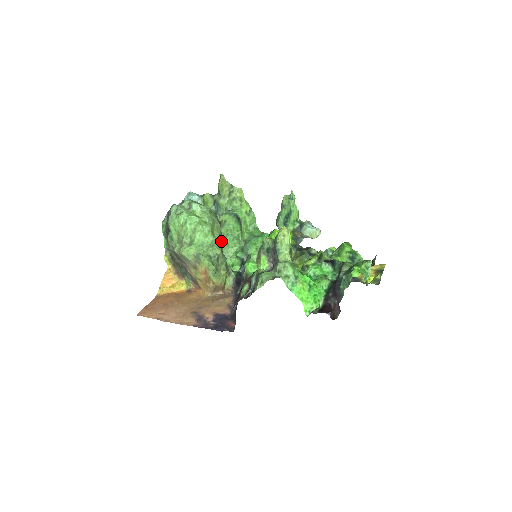
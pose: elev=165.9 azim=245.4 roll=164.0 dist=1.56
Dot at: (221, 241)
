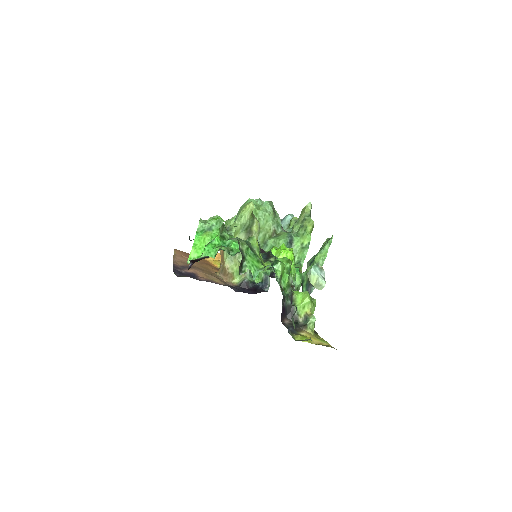
Dot at: (263, 247)
